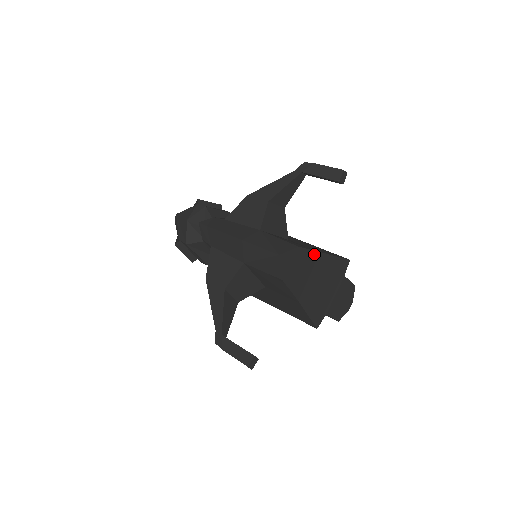
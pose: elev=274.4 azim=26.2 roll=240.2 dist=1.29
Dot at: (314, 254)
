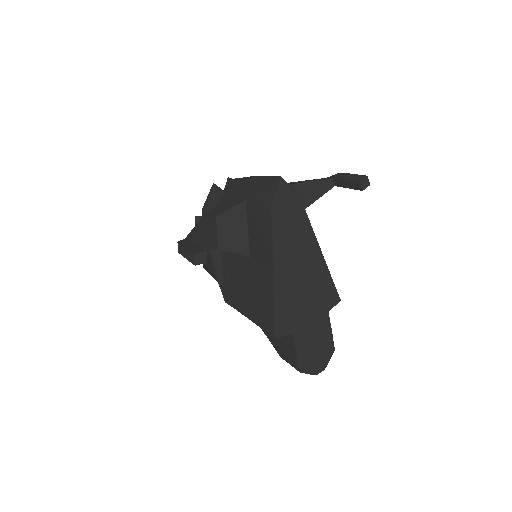
Dot at: (310, 230)
